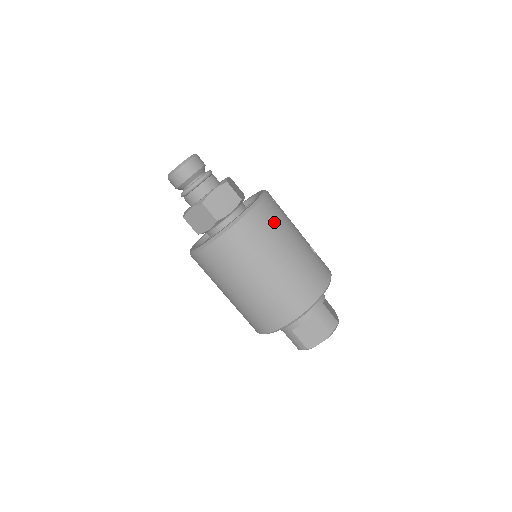
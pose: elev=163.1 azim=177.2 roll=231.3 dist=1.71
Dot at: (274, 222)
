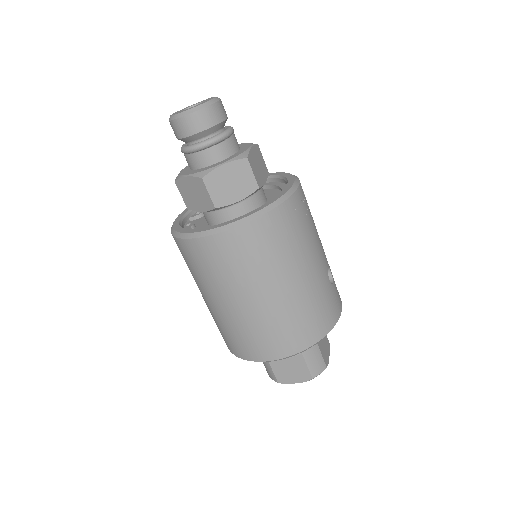
Dot at: (291, 237)
